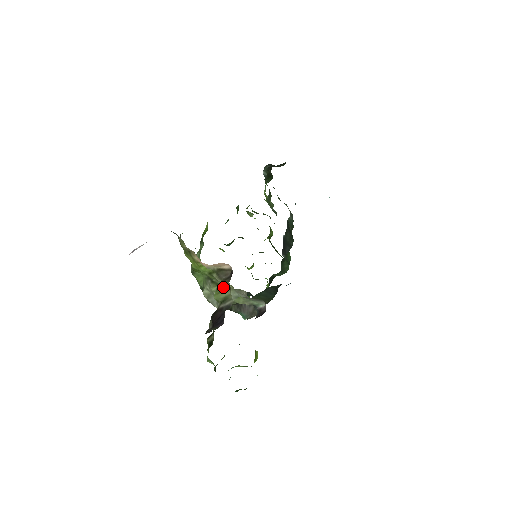
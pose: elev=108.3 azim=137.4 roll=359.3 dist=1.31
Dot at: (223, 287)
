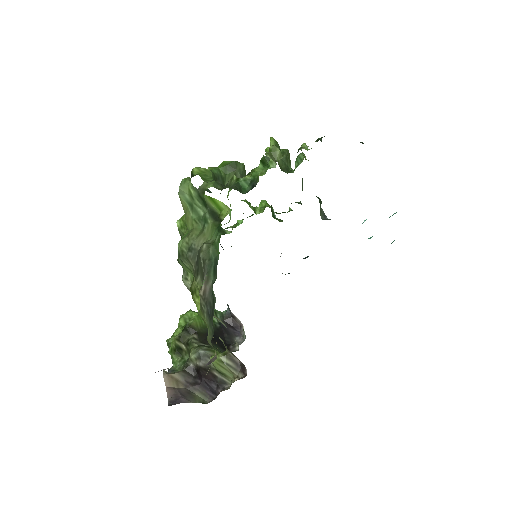
Dot at: (227, 368)
